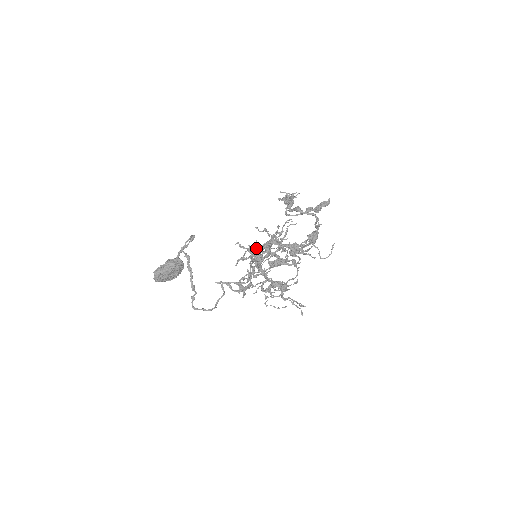
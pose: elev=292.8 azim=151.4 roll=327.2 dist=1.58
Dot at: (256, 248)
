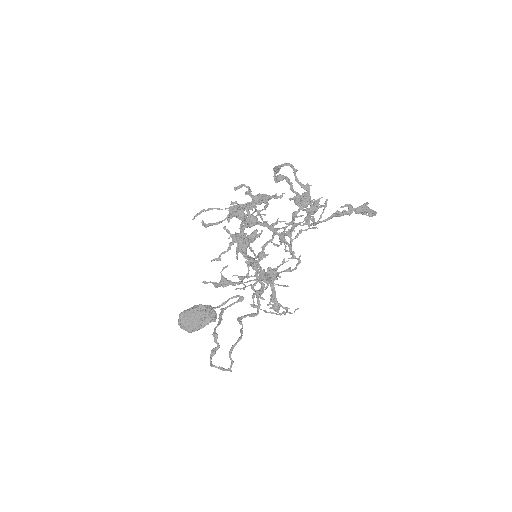
Dot at: (247, 236)
